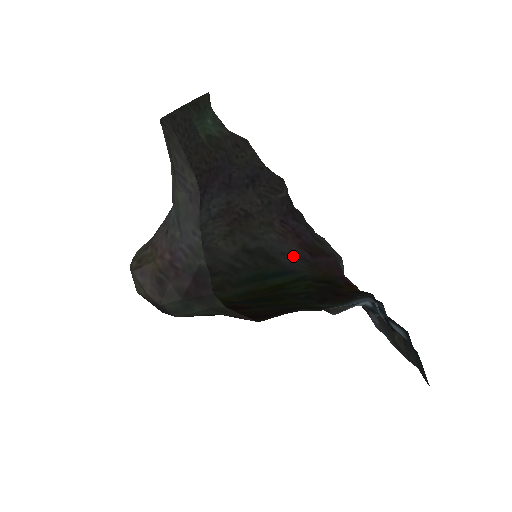
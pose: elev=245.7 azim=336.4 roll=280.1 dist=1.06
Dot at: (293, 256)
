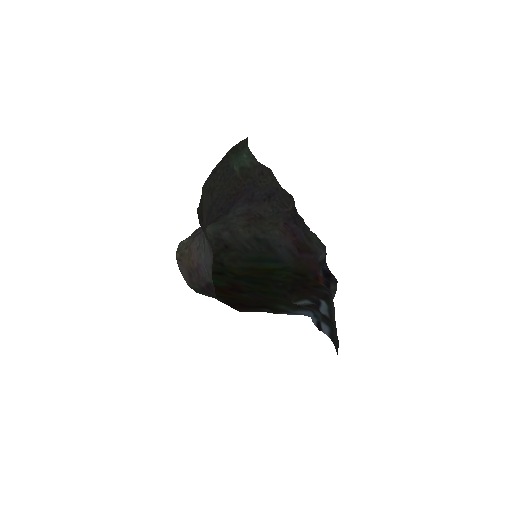
Dot at: (286, 249)
